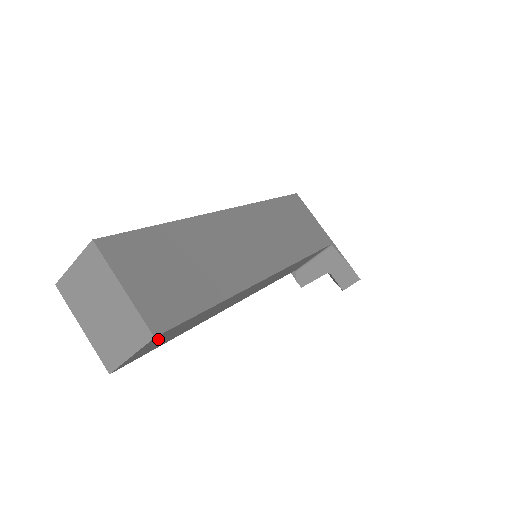
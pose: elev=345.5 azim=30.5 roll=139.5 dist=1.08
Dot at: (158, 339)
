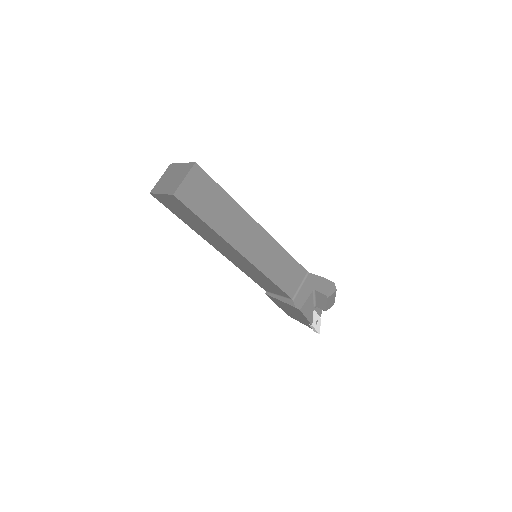
Dot at: (197, 179)
